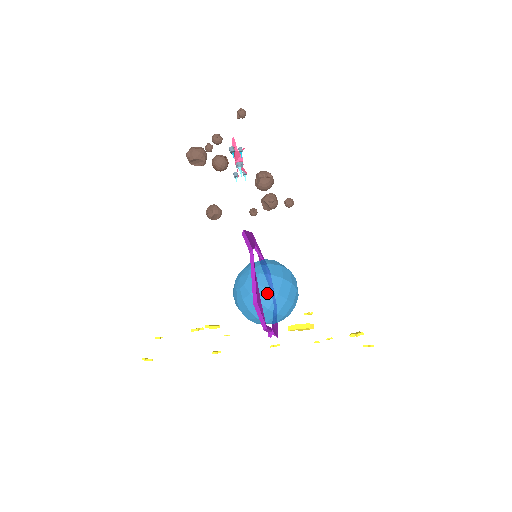
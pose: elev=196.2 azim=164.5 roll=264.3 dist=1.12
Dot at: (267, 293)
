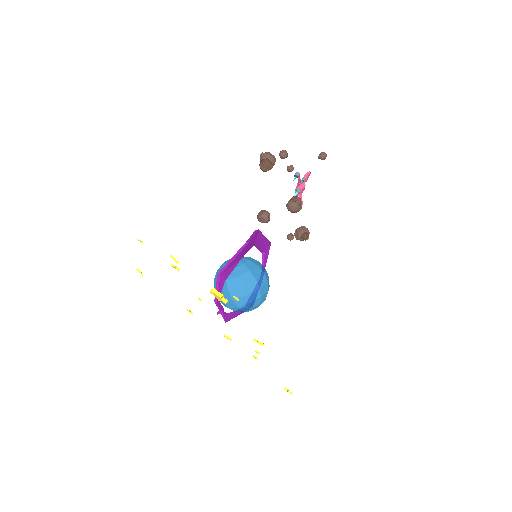
Dot at: (236, 279)
